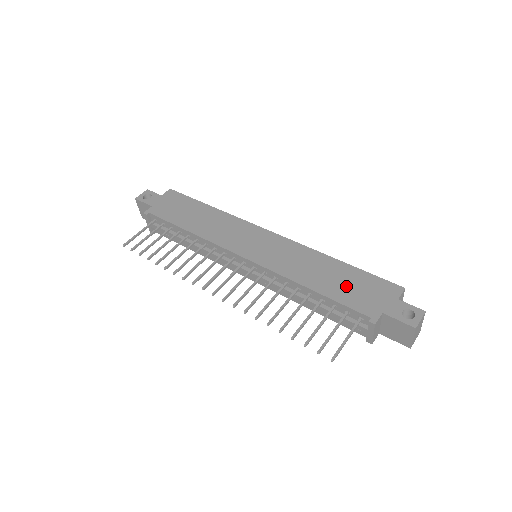
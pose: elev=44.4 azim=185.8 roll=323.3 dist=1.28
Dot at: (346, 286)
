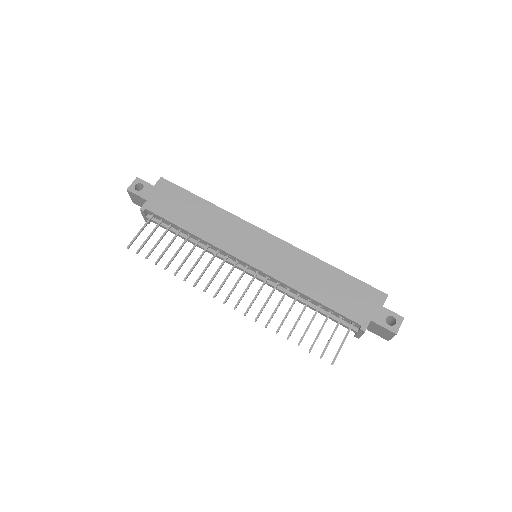
Dot at: (340, 294)
